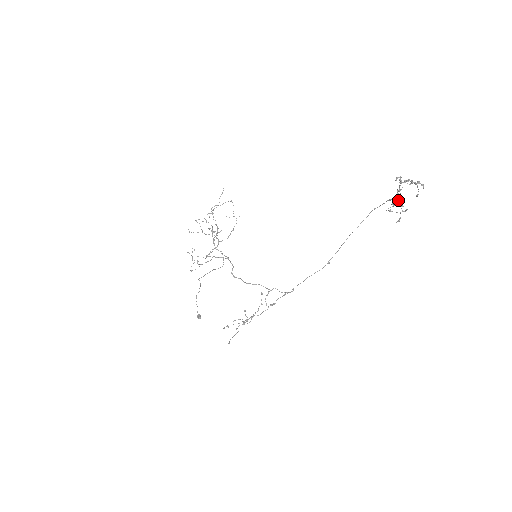
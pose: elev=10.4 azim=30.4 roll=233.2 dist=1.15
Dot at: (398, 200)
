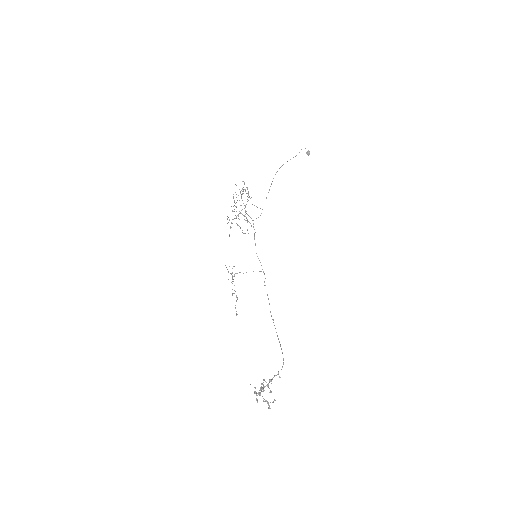
Dot at: (267, 386)
